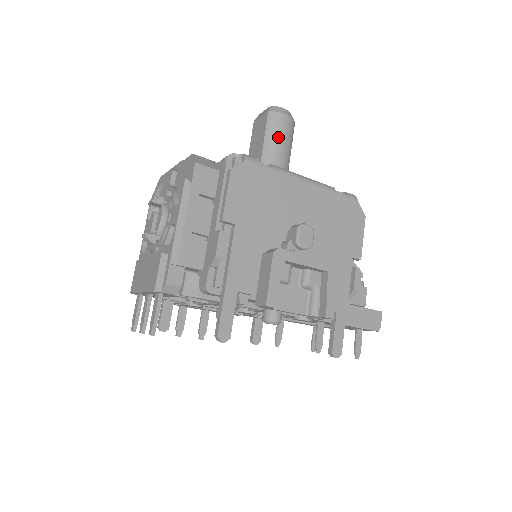
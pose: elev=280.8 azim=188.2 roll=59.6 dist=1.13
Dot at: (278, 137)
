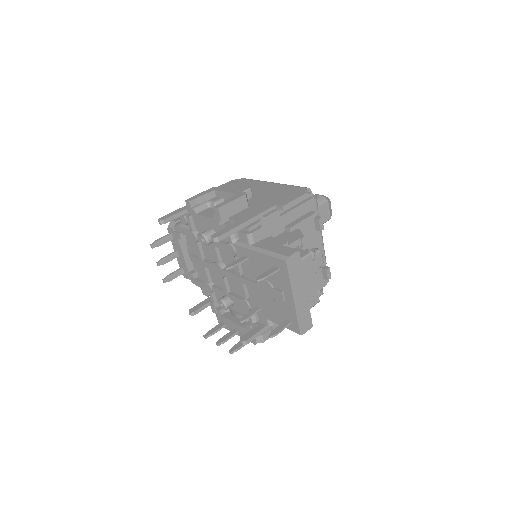
Dot at: occluded
